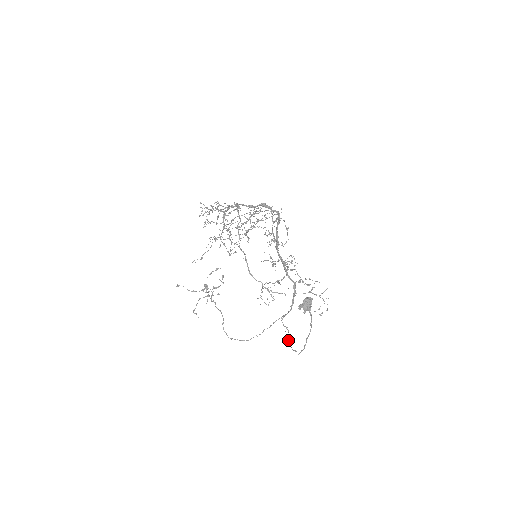
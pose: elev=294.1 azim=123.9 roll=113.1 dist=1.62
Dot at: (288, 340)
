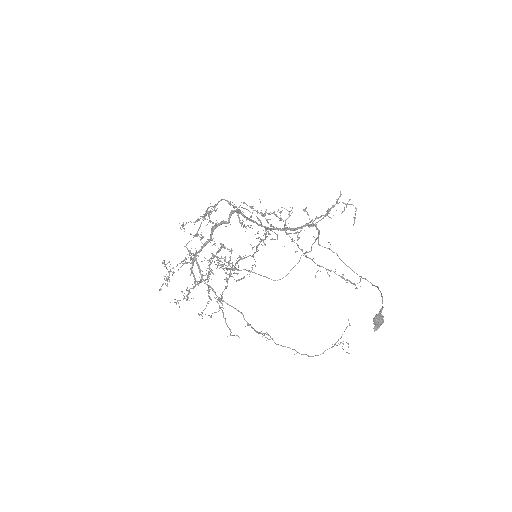
Dot at: occluded
